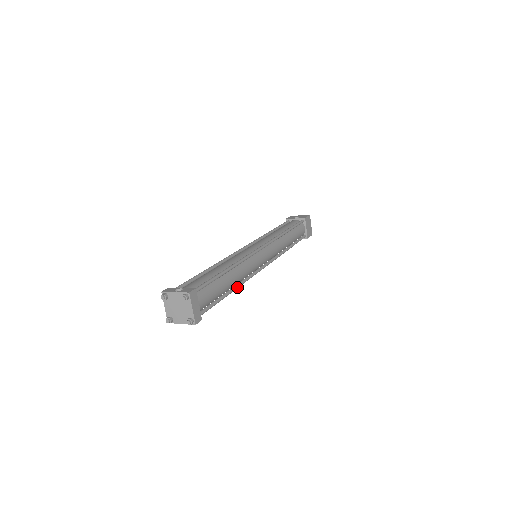
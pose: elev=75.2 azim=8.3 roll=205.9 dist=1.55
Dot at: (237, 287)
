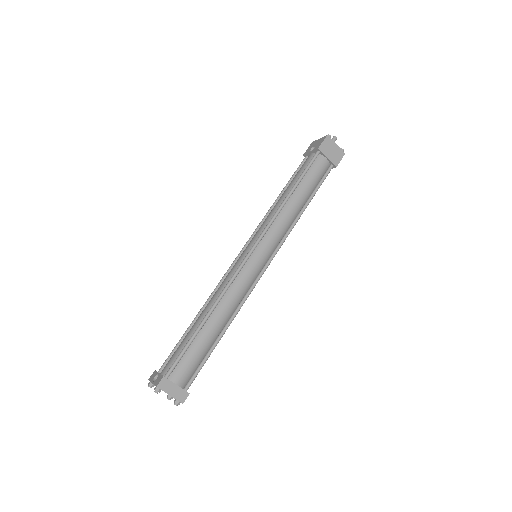
Dot at: (229, 324)
